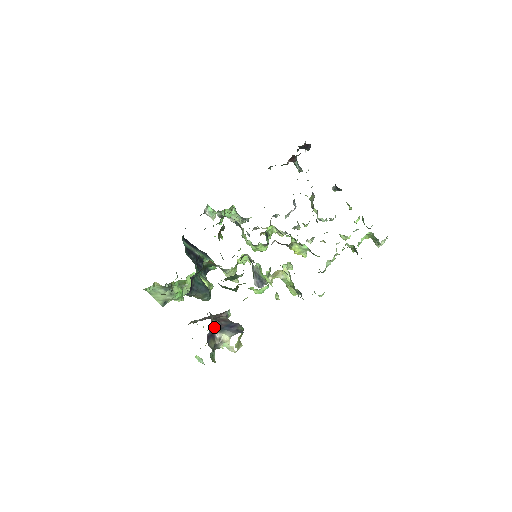
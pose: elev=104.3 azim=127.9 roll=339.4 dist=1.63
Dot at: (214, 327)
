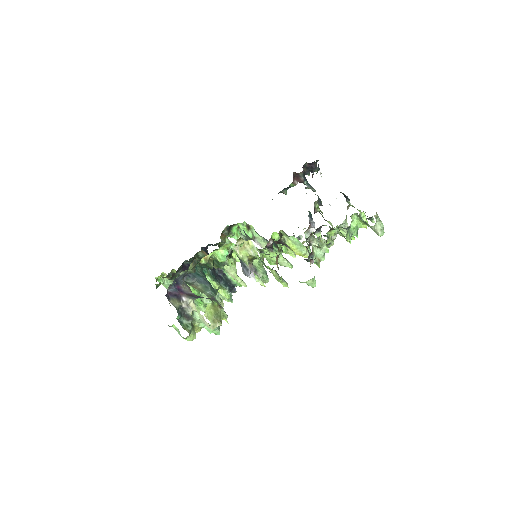
Dot at: (184, 292)
